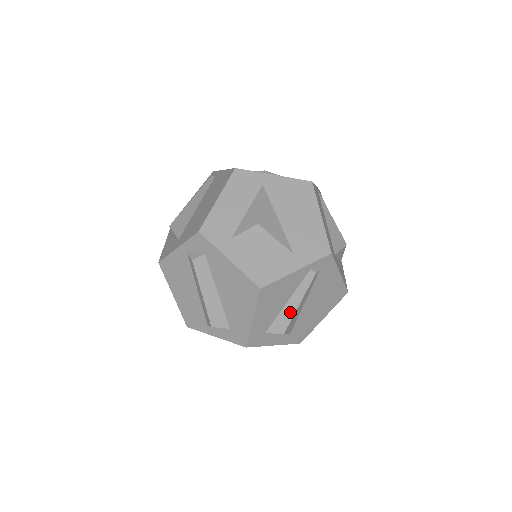
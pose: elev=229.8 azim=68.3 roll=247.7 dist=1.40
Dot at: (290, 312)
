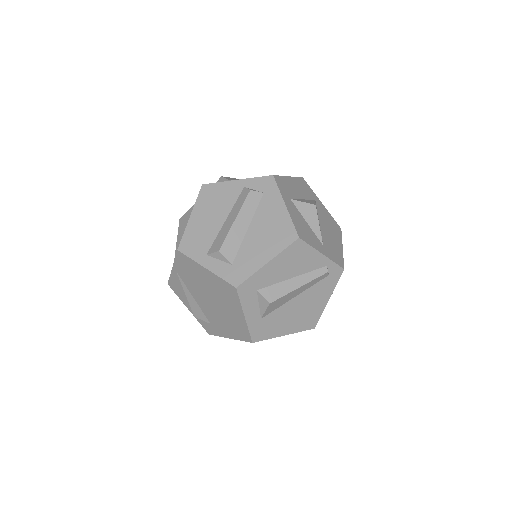
Dot at: (289, 288)
